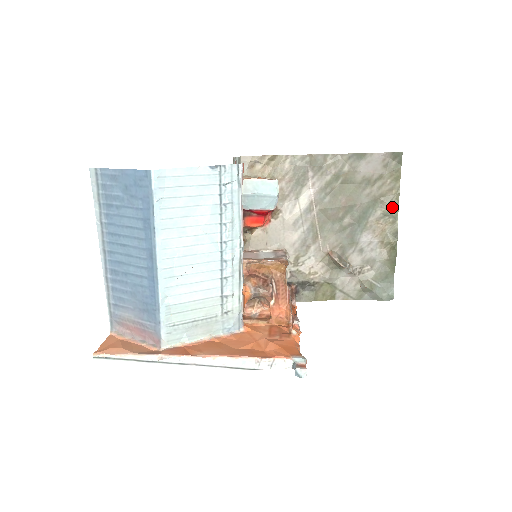
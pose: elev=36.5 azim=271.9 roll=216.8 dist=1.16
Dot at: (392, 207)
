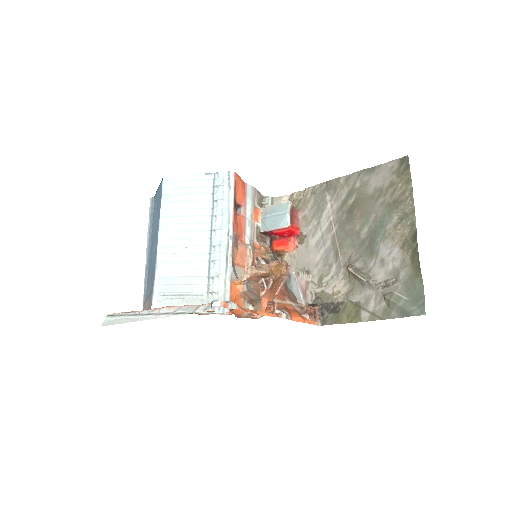
Dot at: (407, 209)
